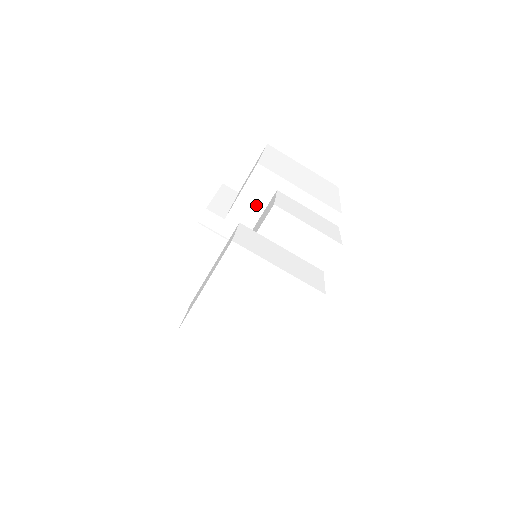
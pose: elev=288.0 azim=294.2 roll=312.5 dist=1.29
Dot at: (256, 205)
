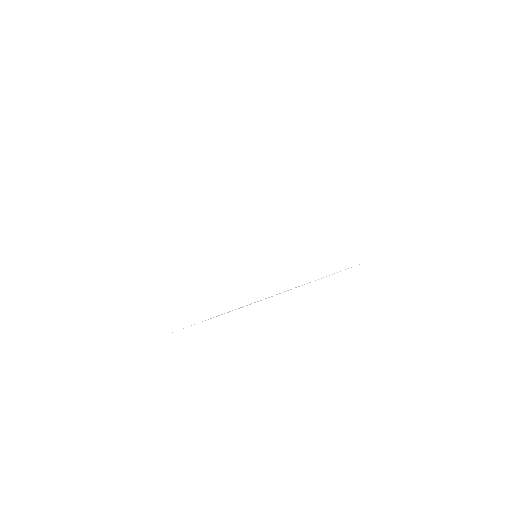
Dot at: occluded
